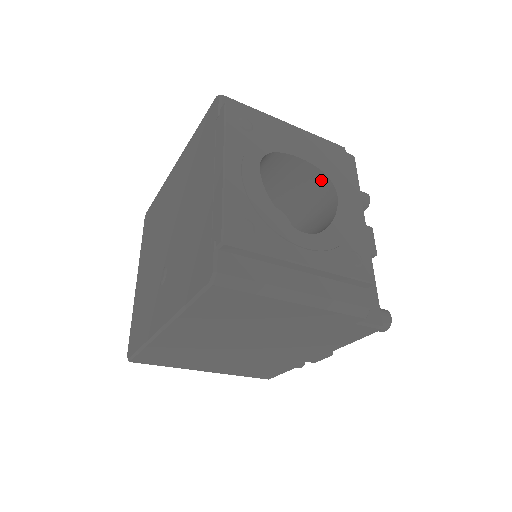
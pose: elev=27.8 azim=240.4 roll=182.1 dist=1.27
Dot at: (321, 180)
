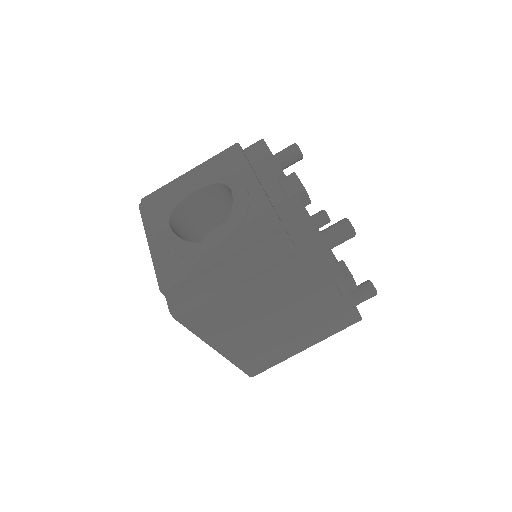
Dot at: (221, 188)
